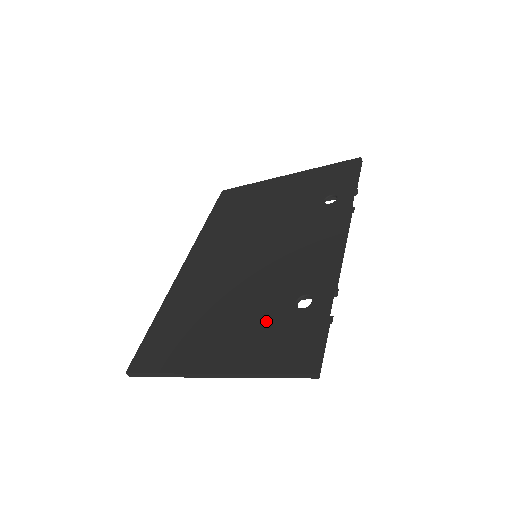
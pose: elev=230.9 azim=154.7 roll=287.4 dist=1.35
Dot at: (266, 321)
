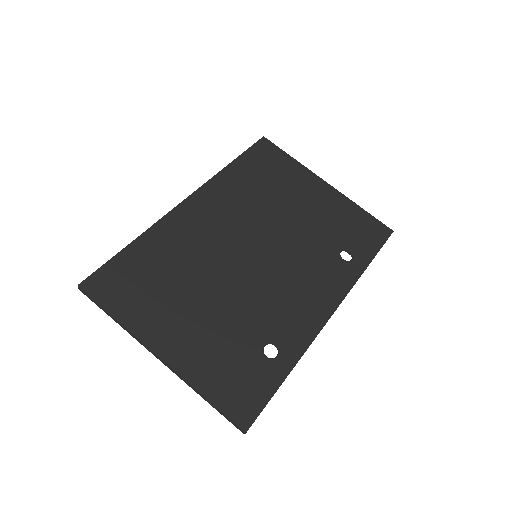
Dot at: (232, 343)
